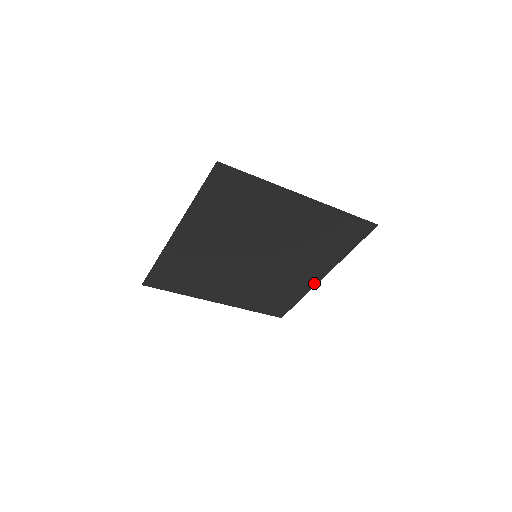
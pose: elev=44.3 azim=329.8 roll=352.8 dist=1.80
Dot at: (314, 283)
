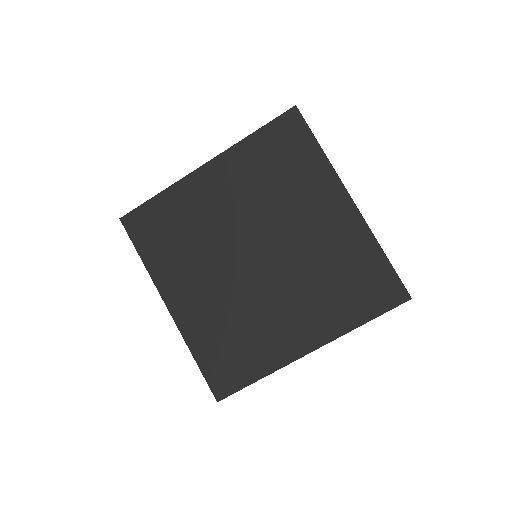
Dot at: (292, 357)
